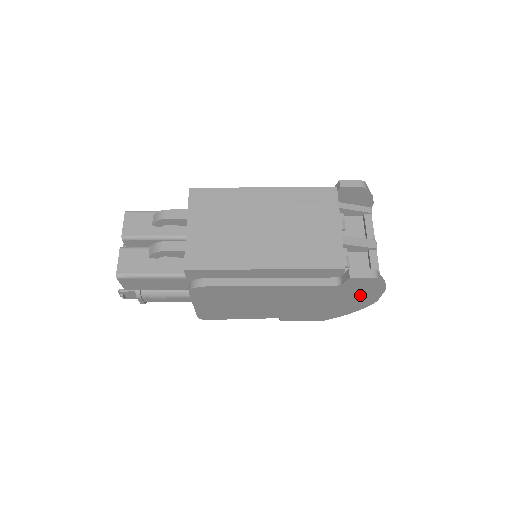
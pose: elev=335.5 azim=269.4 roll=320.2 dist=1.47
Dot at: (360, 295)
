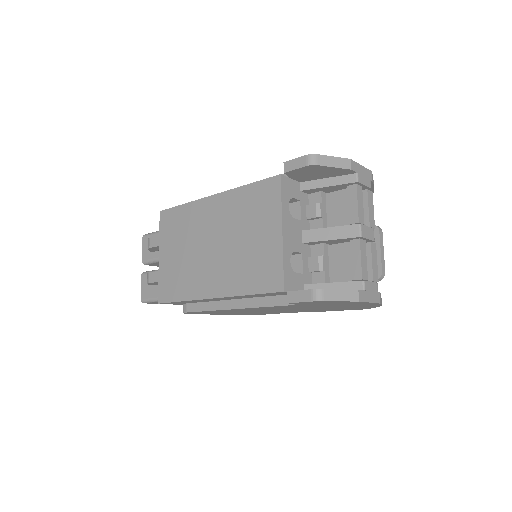
Dot at: (344, 304)
